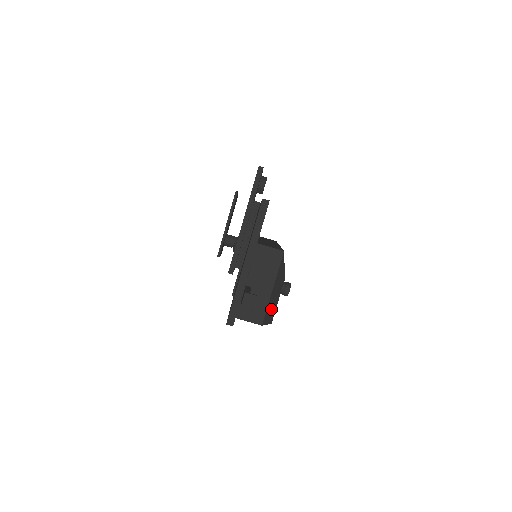
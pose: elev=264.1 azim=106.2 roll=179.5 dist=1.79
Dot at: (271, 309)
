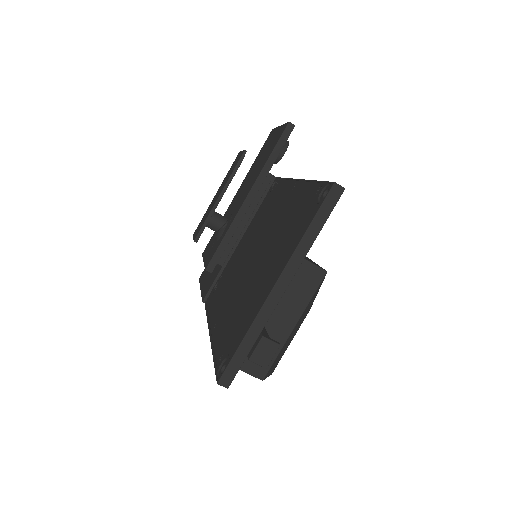
Dot at: (280, 355)
